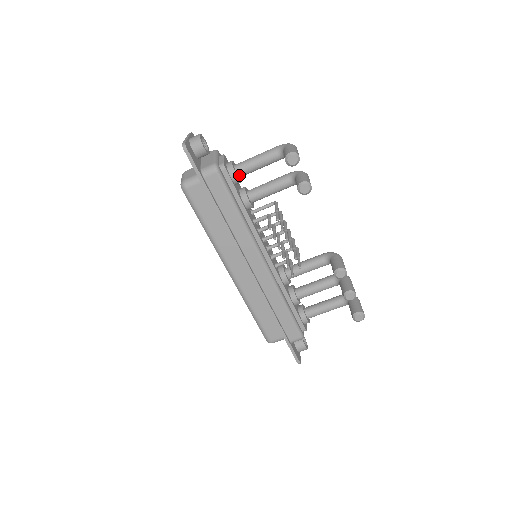
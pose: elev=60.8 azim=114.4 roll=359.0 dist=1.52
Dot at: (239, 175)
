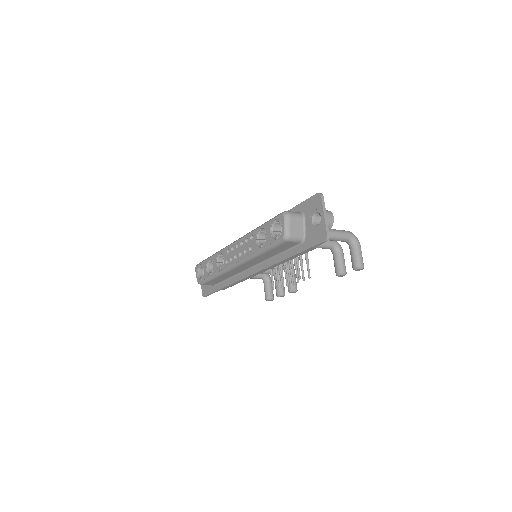
Dot at: occluded
